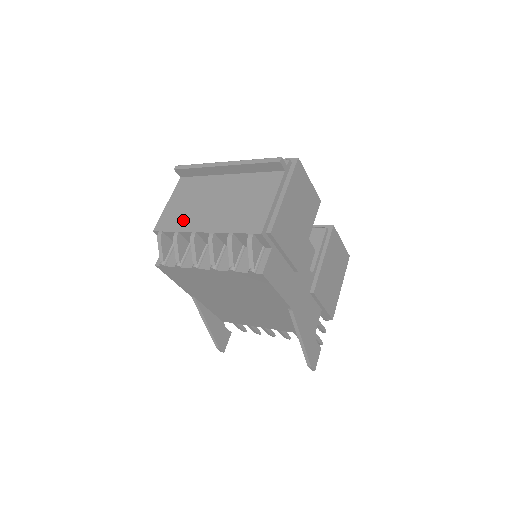
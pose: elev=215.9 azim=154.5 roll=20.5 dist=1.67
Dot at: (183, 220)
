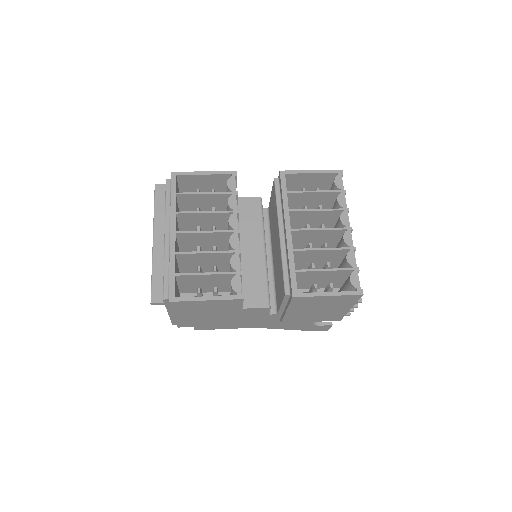
Dot at: occluded
